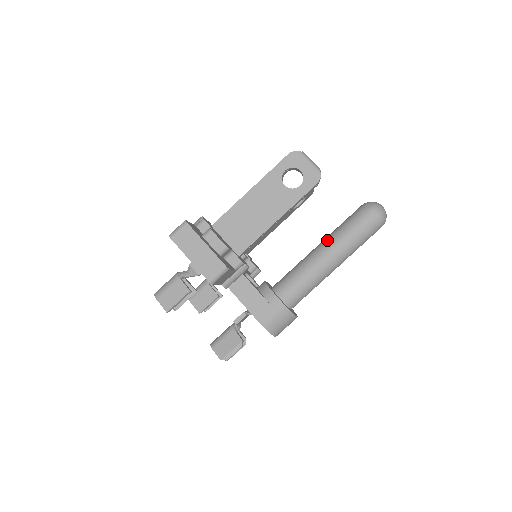
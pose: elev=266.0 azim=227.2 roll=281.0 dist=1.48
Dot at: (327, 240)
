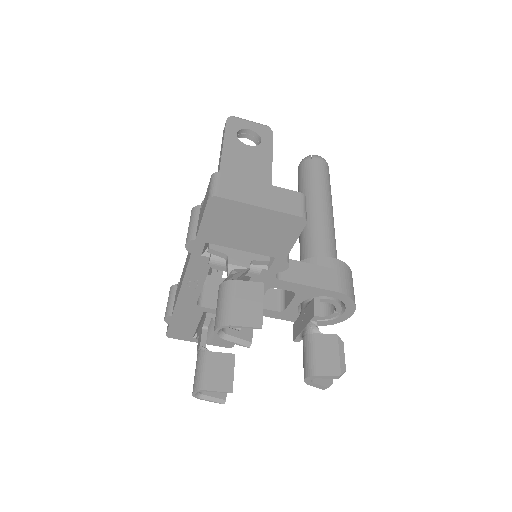
Dot at: (307, 197)
